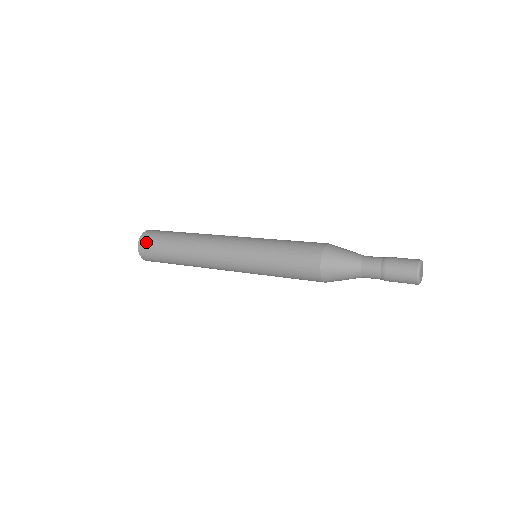
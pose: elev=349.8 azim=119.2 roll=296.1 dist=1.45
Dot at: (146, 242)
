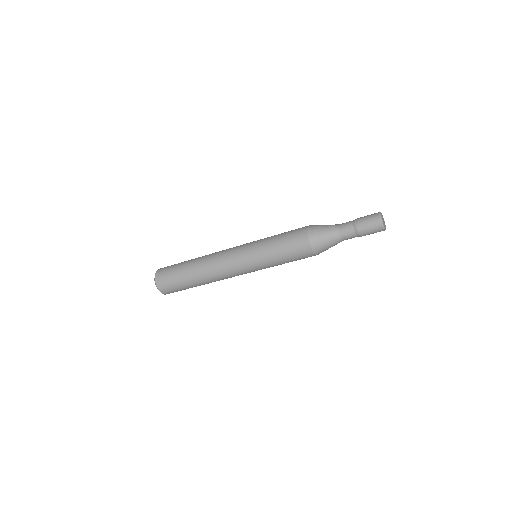
Dot at: occluded
